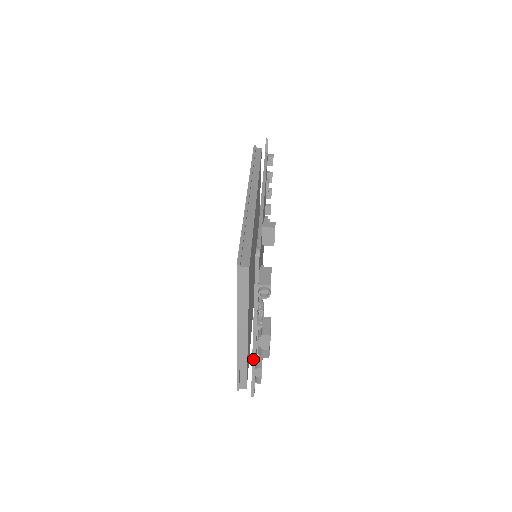
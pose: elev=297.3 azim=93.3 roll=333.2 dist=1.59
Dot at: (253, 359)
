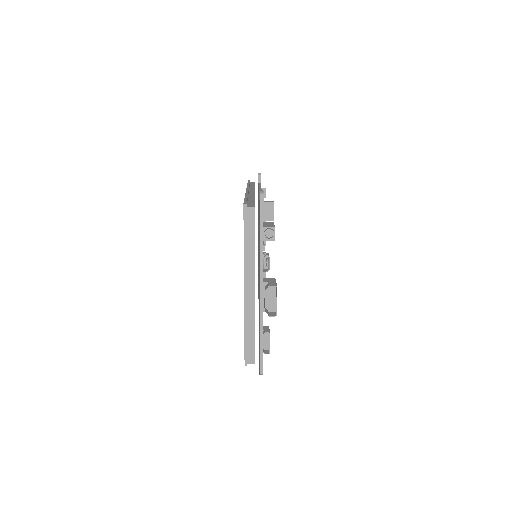
Dot at: (260, 321)
